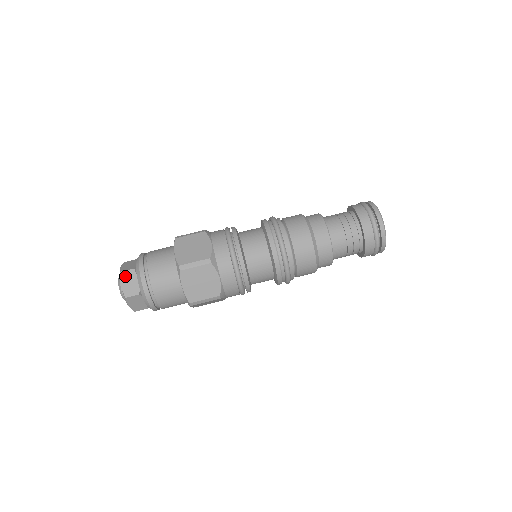
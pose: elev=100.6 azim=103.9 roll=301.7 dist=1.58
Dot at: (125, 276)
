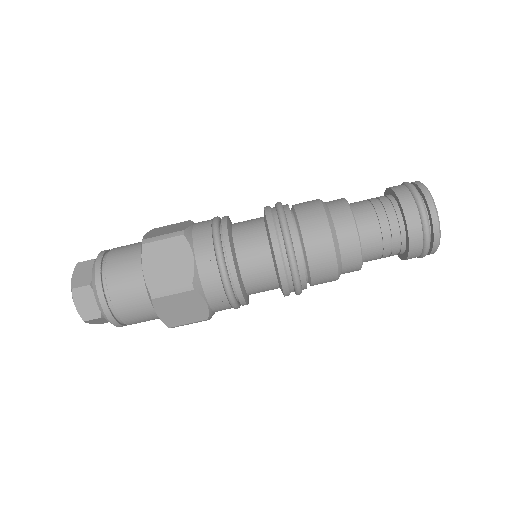
Dot at: (81, 267)
